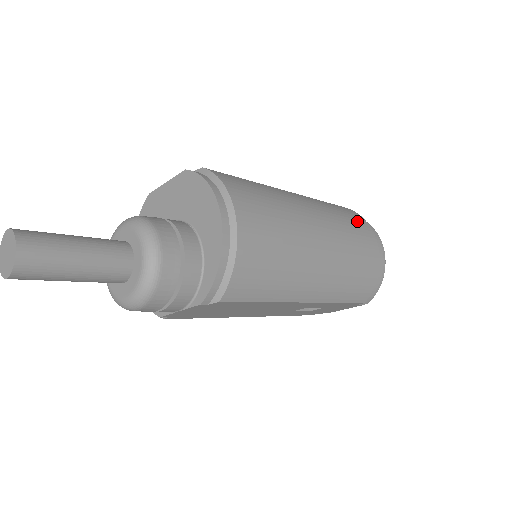
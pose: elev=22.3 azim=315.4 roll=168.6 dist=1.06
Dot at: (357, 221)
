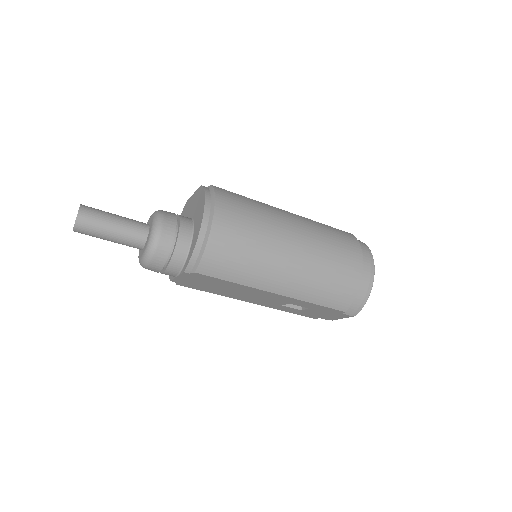
Dot at: (347, 243)
